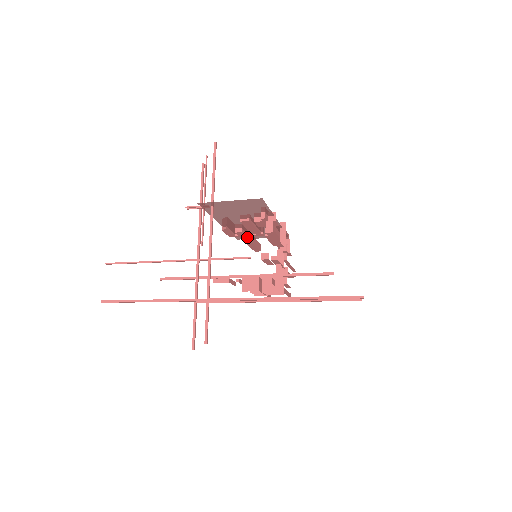
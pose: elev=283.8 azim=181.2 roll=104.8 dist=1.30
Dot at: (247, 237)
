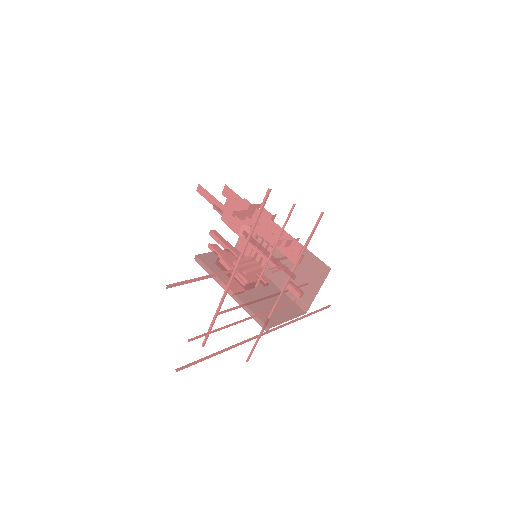
Dot at: occluded
